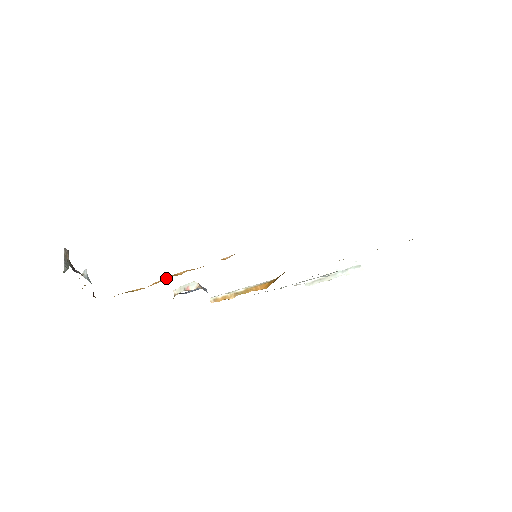
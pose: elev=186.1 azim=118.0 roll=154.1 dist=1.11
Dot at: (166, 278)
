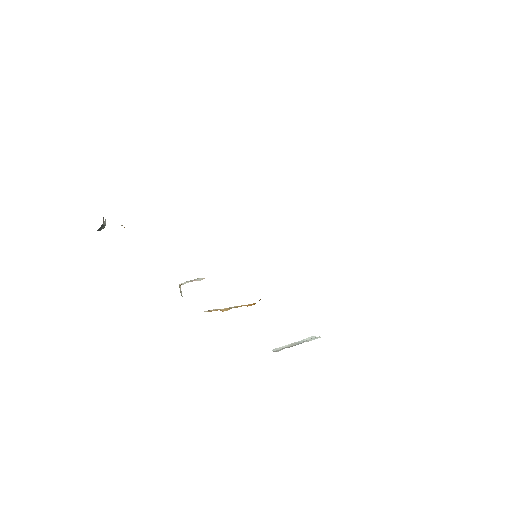
Dot at: occluded
